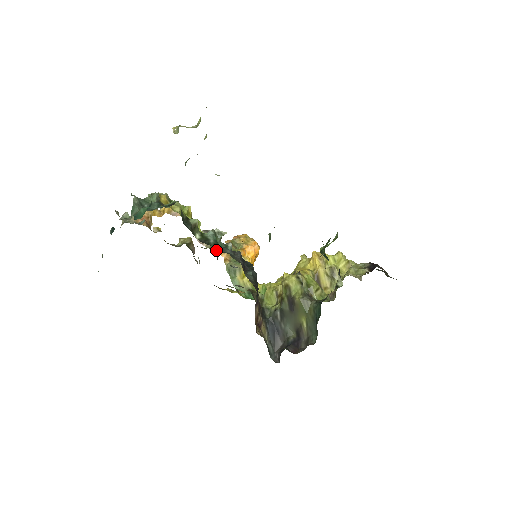
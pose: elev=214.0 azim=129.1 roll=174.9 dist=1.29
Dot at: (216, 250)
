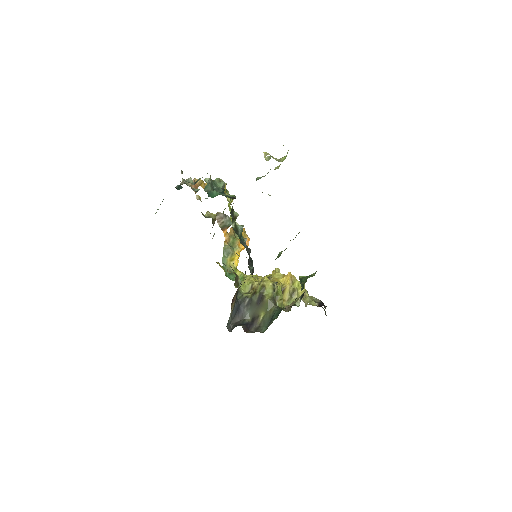
Dot at: (223, 231)
